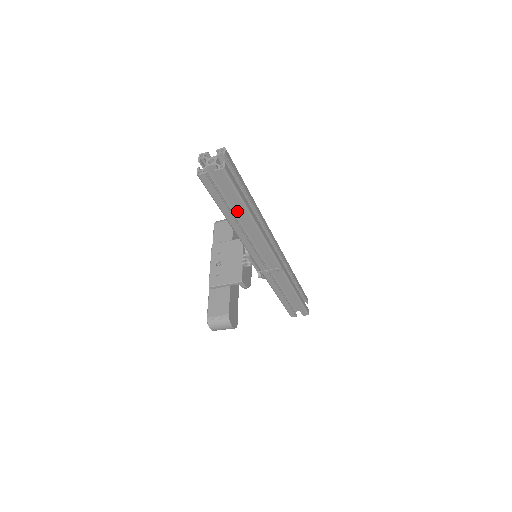
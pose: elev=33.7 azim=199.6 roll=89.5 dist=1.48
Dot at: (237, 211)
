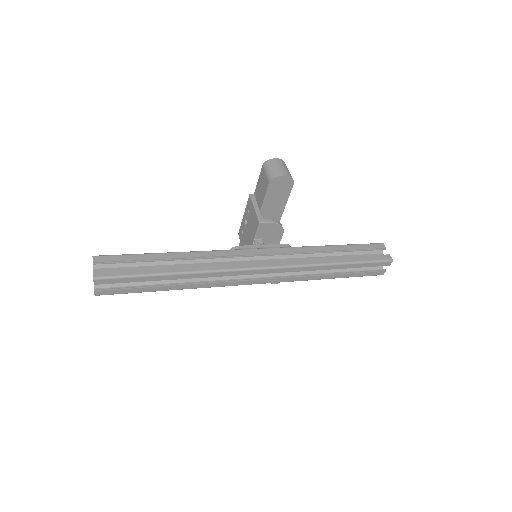
Dot at: occluded
